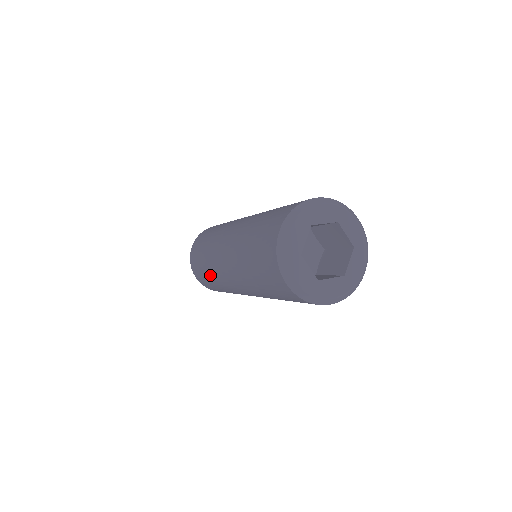
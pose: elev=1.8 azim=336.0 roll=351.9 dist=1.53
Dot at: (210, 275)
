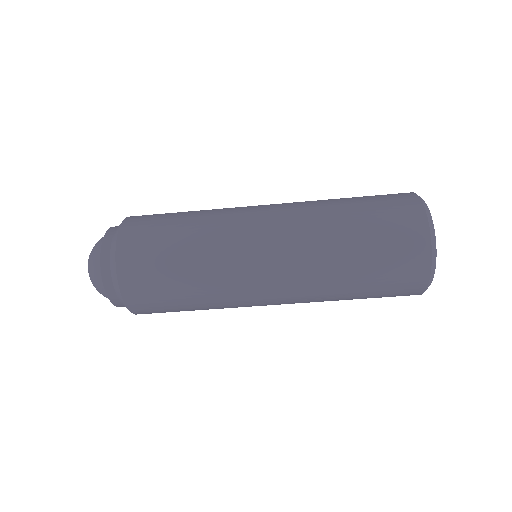
Dot at: (199, 272)
